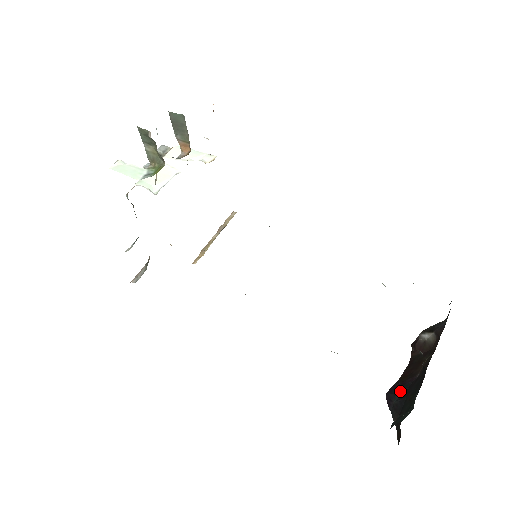
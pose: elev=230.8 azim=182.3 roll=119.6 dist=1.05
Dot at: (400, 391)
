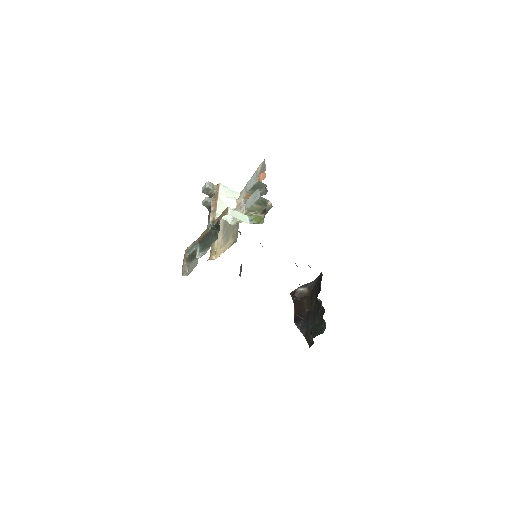
Dot at: (301, 319)
